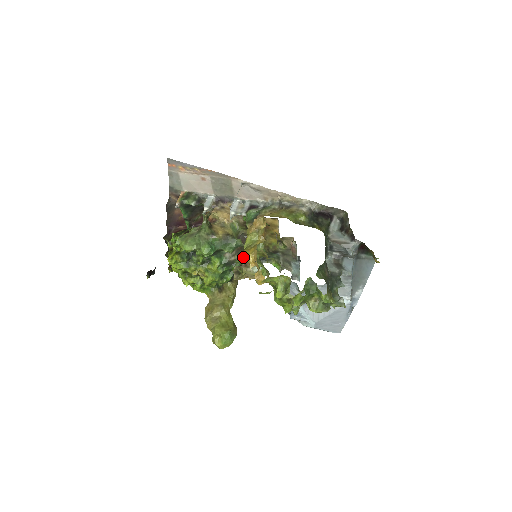
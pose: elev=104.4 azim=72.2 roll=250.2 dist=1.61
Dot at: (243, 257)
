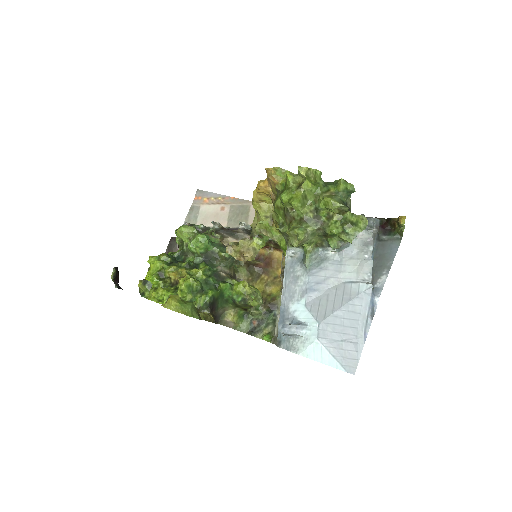
Dot at: (236, 280)
